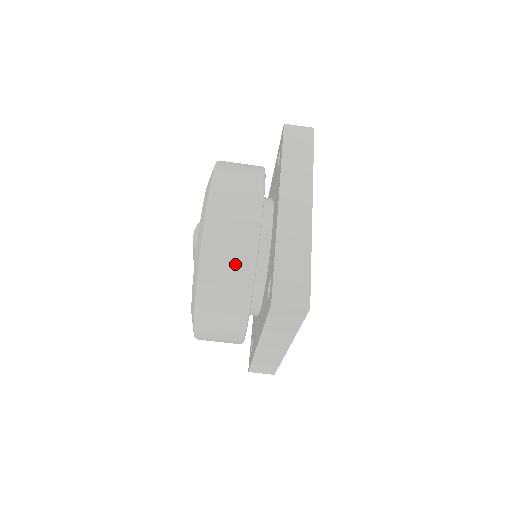
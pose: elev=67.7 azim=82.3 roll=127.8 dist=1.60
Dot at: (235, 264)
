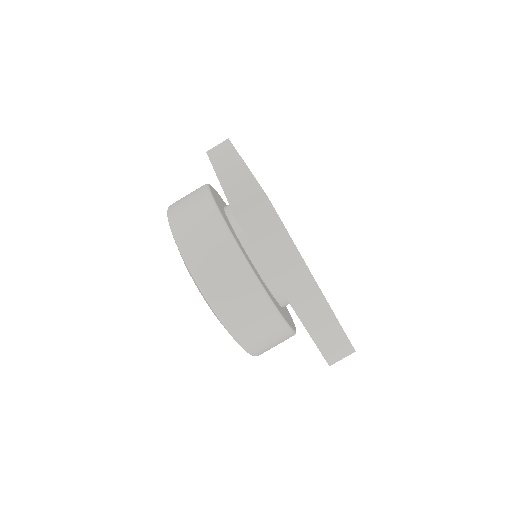
Dot at: (209, 235)
